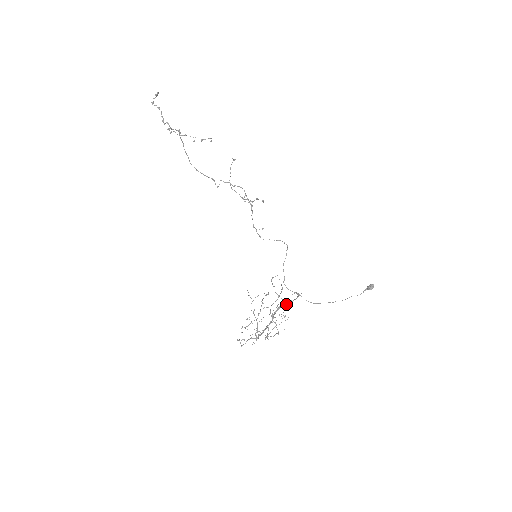
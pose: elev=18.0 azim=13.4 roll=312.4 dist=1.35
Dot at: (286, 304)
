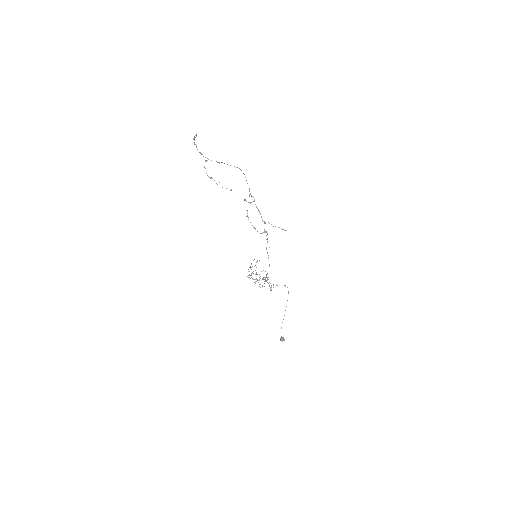
Dot at: occluded
